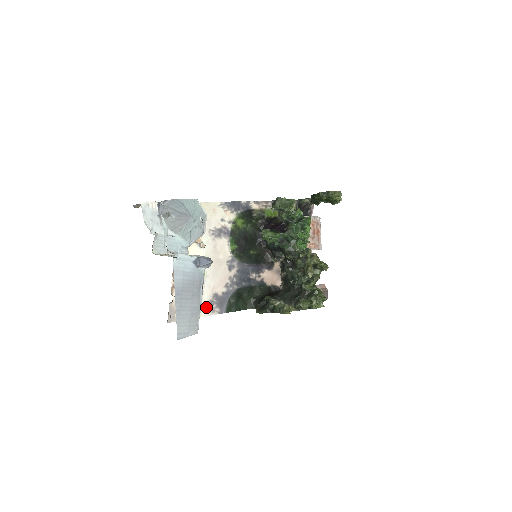
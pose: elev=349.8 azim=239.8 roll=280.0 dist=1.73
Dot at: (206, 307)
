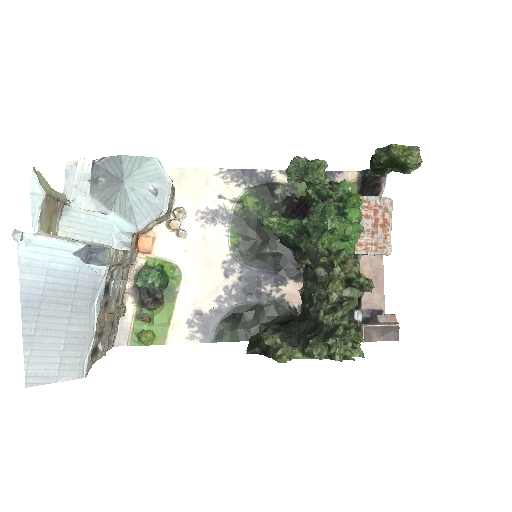
Dot at: (180, 329)
